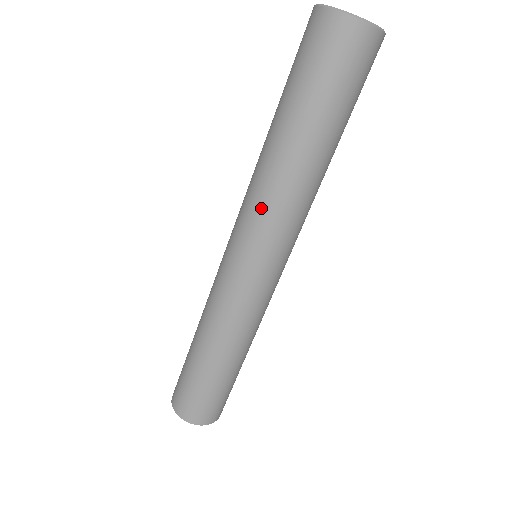
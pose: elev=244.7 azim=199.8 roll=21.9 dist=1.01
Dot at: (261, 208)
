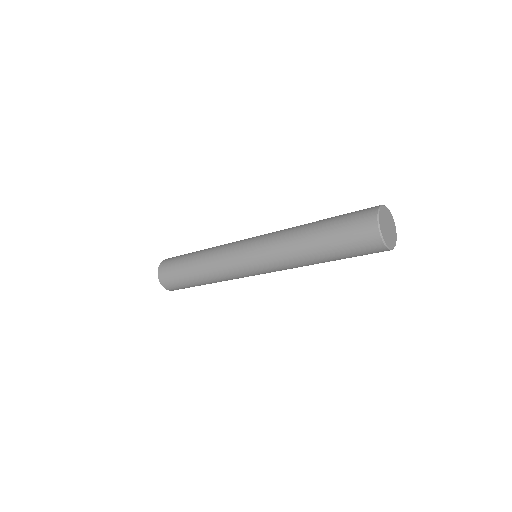
Dot at: (277, 260)
